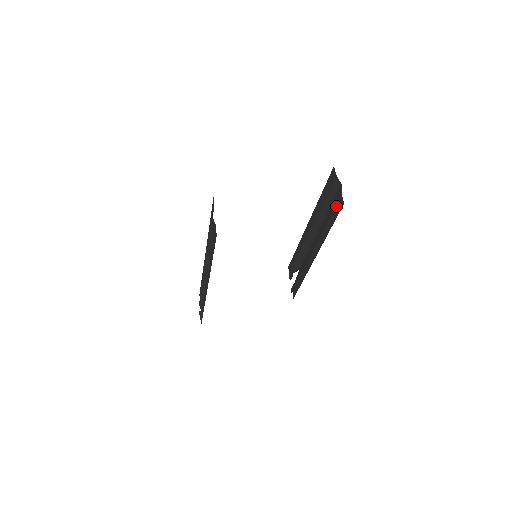
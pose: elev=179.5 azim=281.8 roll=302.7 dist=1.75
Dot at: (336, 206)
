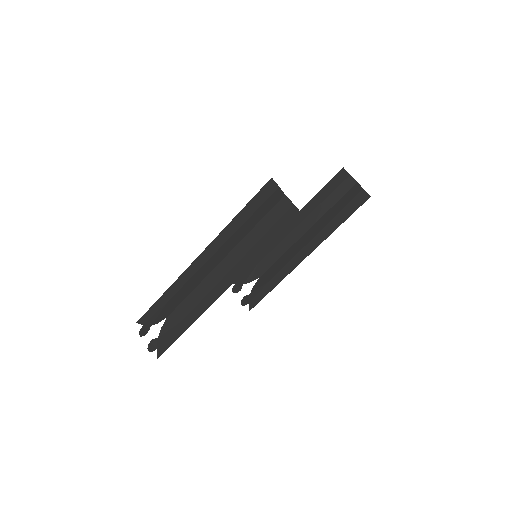
Dot at: (354, 201)
